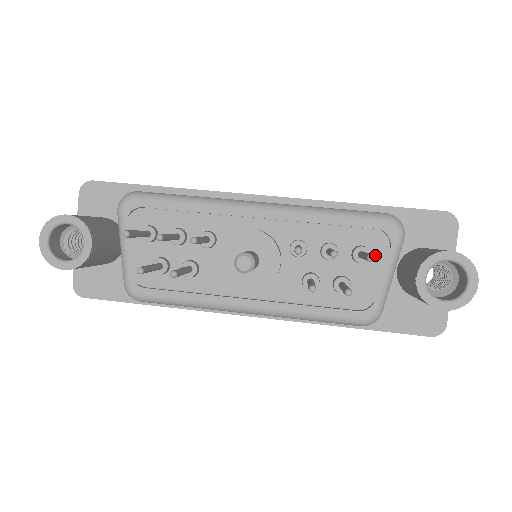
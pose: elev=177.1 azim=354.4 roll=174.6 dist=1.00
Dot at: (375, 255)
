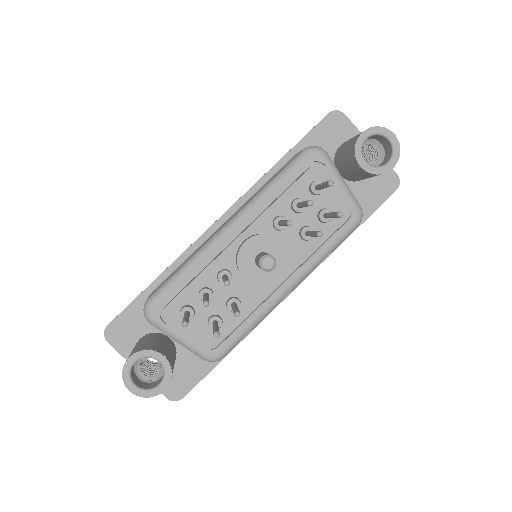
Dot at: (324, 180)
